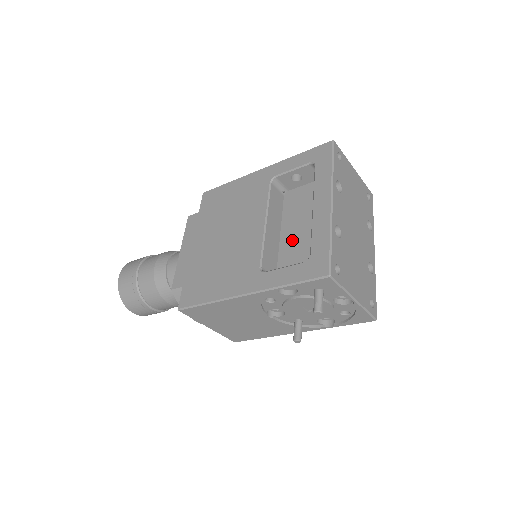
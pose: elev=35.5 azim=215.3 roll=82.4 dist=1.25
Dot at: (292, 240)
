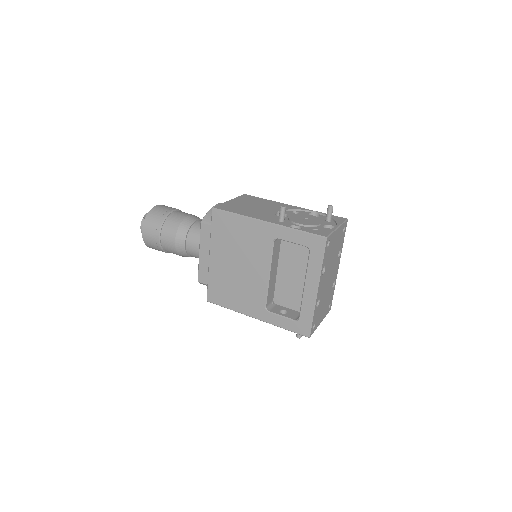
Dot at: (286, 279)
